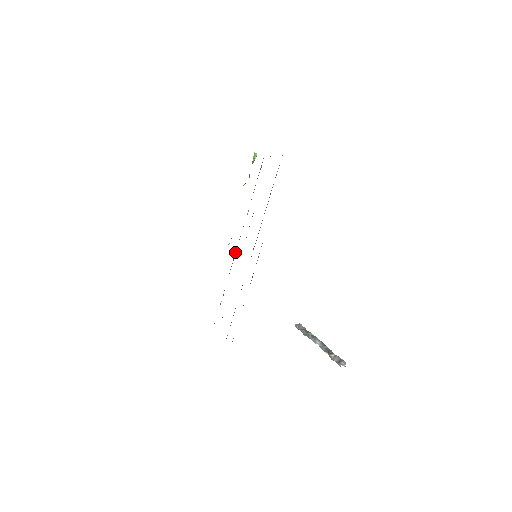
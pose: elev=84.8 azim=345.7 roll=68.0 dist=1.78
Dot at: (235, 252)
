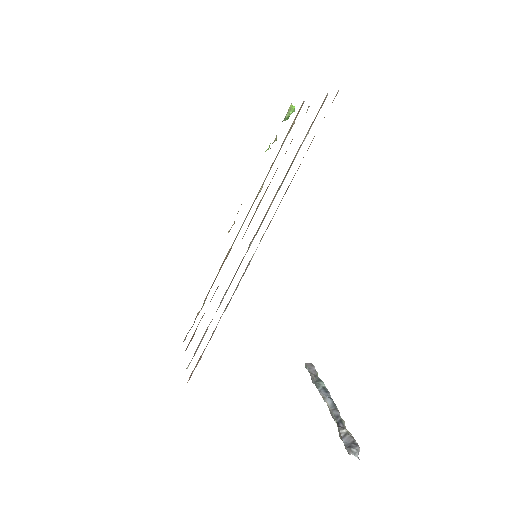
Dot at: (232, 244)
